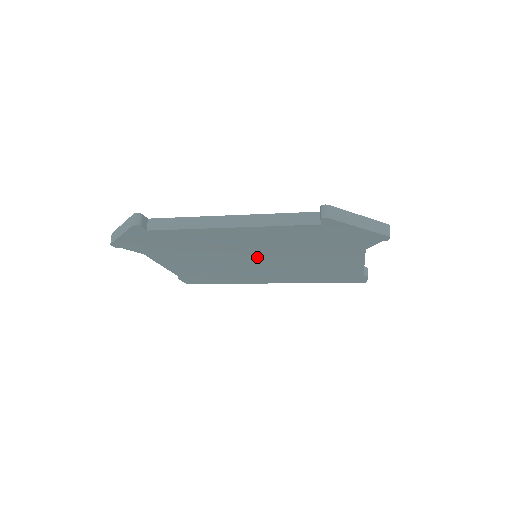
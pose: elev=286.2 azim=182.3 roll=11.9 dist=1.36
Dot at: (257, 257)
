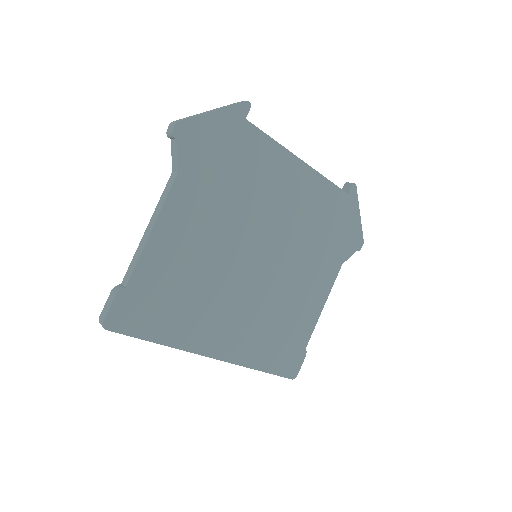
Dot at: (268, 246)
